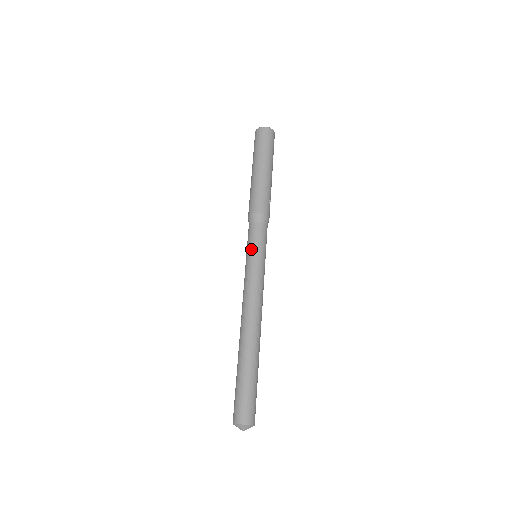
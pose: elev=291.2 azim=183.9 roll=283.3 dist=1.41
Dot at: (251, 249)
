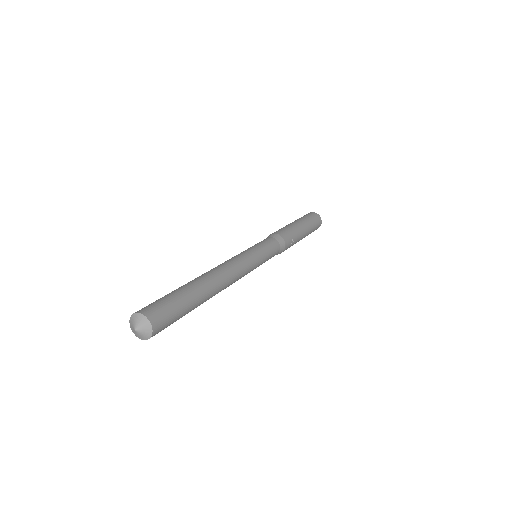
Dot at: (255, 245)
